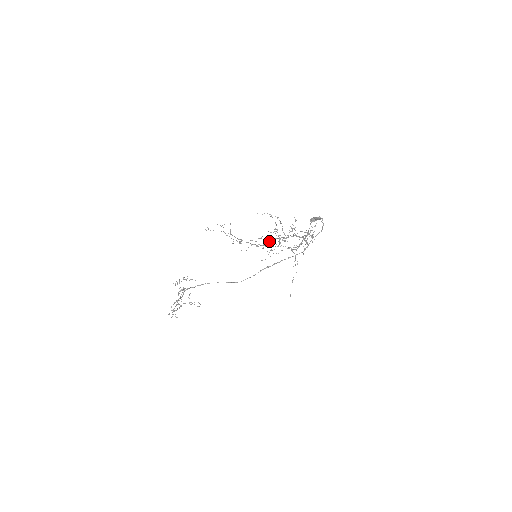
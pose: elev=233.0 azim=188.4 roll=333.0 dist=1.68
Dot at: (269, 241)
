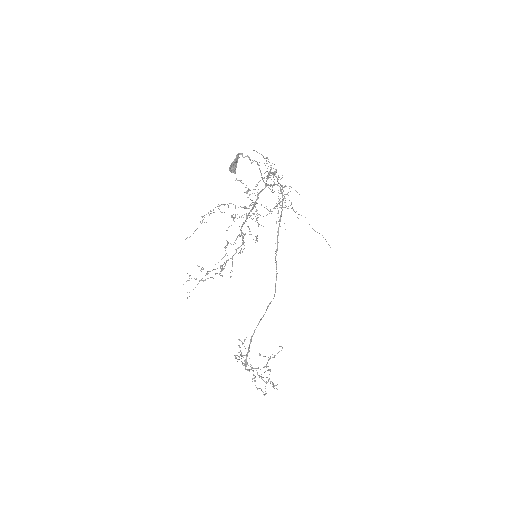
Dot at: (242, 233)
